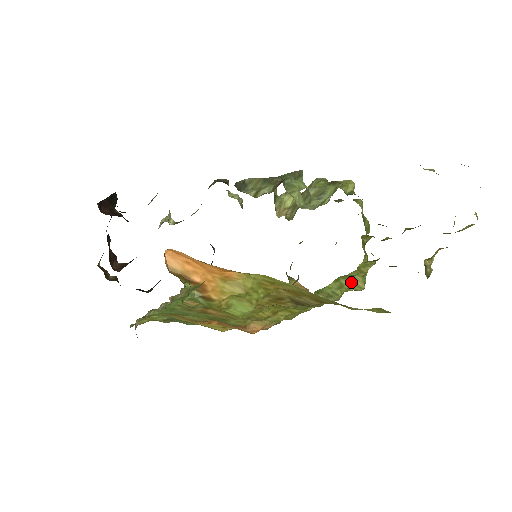
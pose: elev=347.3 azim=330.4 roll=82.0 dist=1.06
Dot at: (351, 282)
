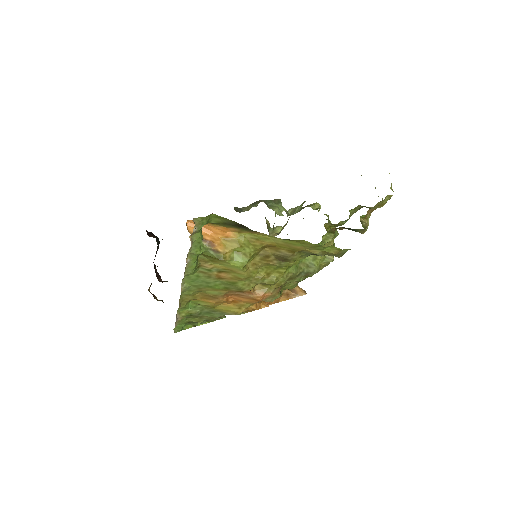
Dot at: occluded
